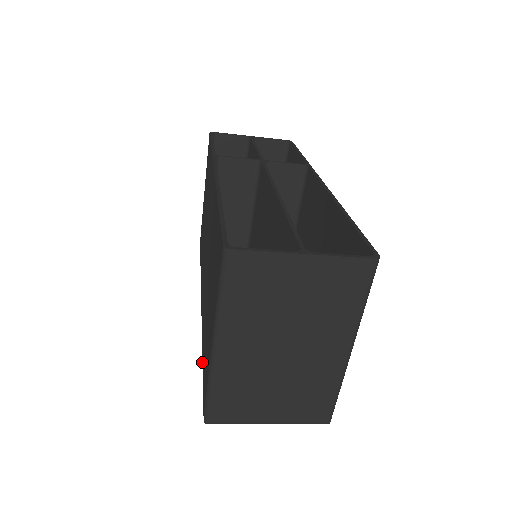
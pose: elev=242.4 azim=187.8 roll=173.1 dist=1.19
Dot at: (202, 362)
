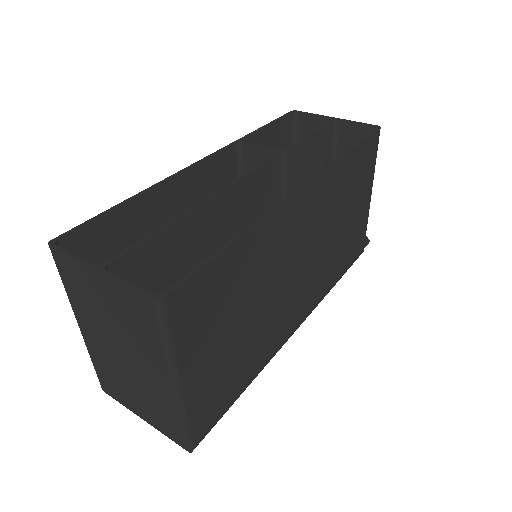
Dot at: occluded
